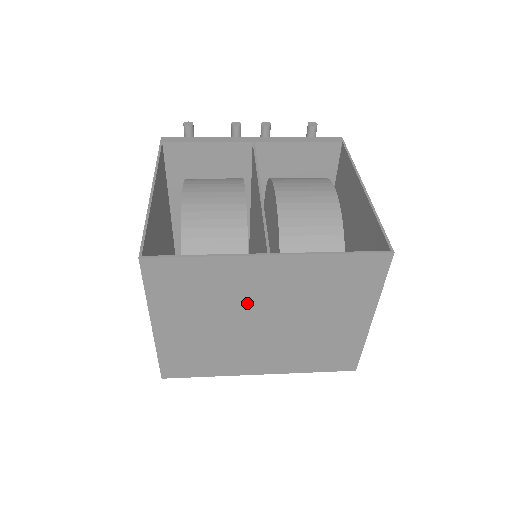
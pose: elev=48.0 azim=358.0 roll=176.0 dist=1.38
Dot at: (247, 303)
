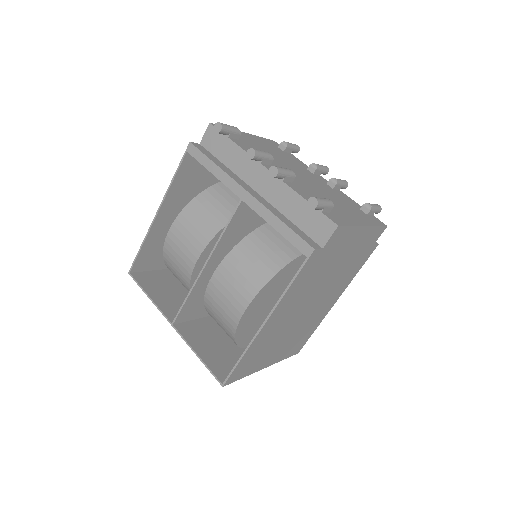
Dot at: occluded
